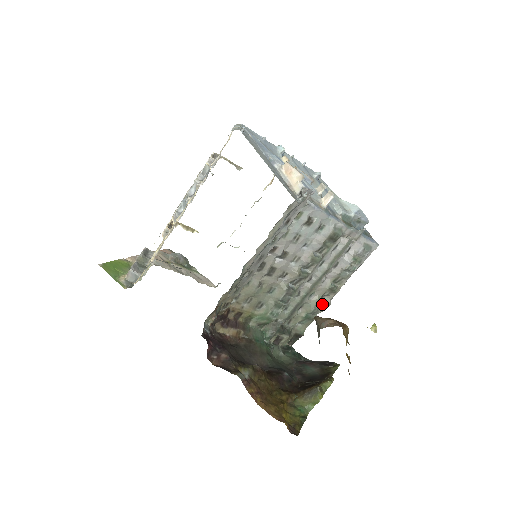
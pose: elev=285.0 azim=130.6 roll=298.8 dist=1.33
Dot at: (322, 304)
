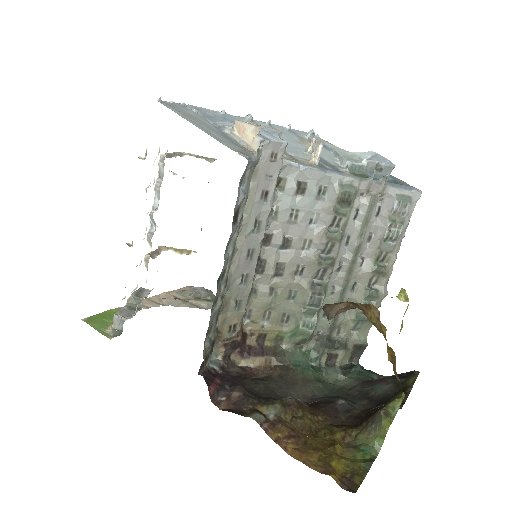
Dot at: (372, 295)
